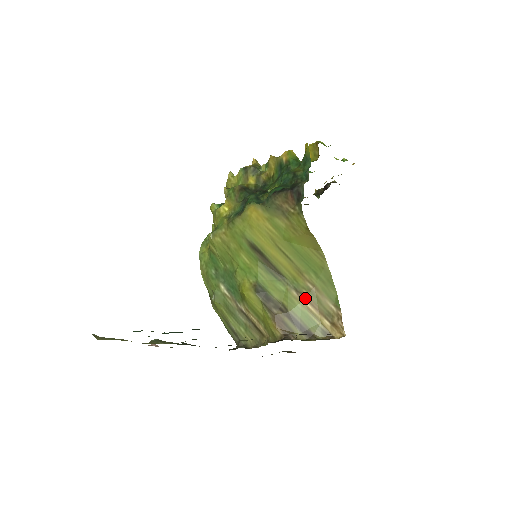
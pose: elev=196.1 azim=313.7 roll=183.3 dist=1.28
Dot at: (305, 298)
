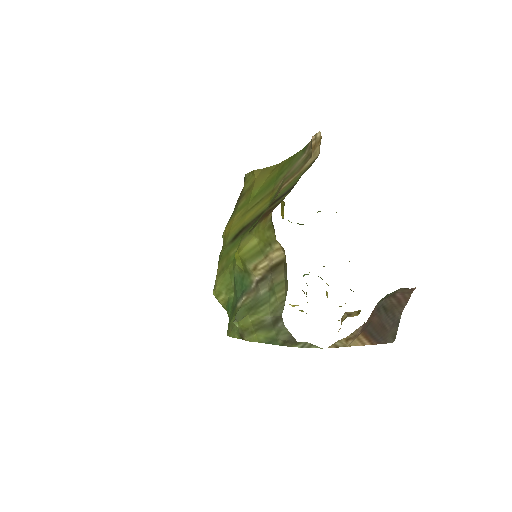
Dot at: (282, 186)
